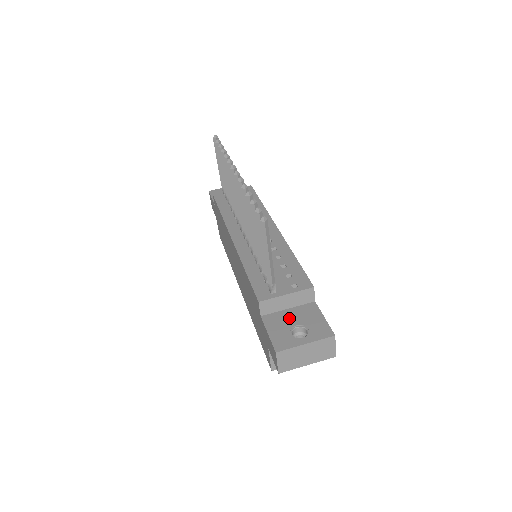
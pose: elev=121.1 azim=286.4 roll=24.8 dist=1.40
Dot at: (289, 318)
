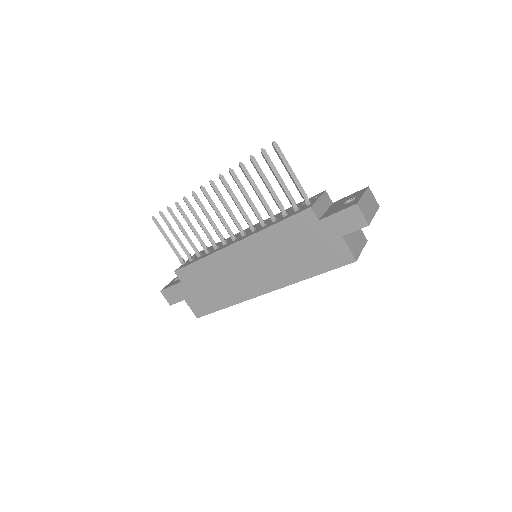
Dot at: (334, 208)
